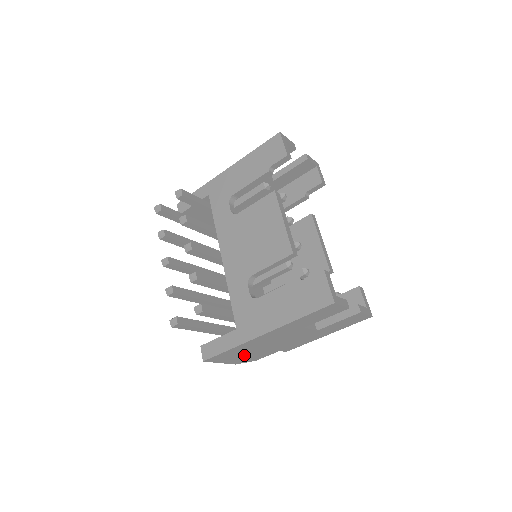
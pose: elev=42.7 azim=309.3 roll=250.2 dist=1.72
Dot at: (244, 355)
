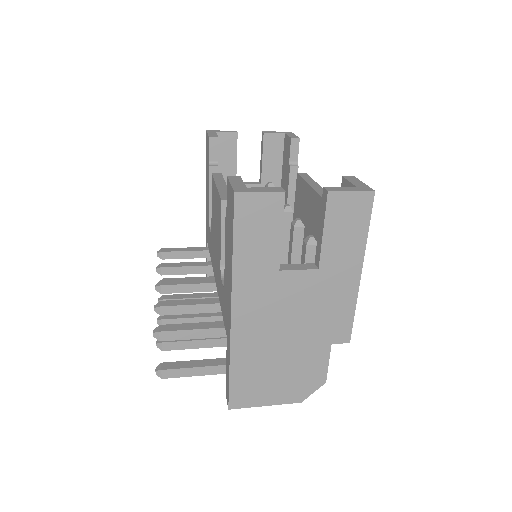
Dot at: (280, 375)
